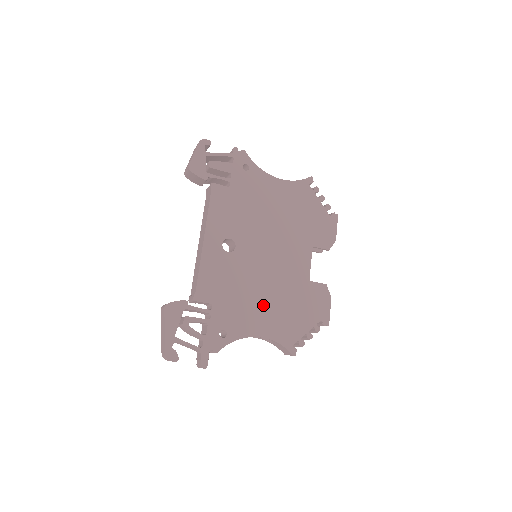
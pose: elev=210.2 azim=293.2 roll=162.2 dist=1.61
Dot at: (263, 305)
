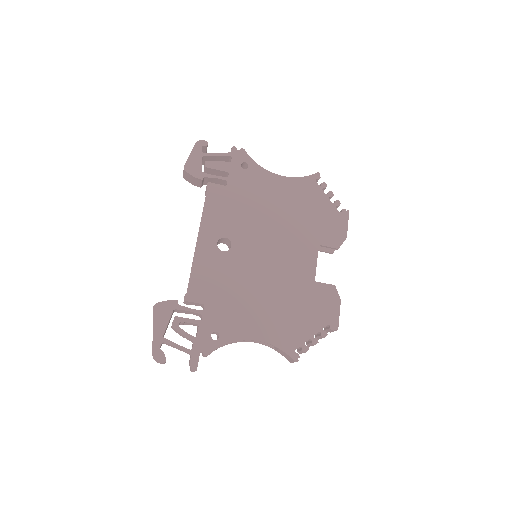
Dot at: (261, 306)
